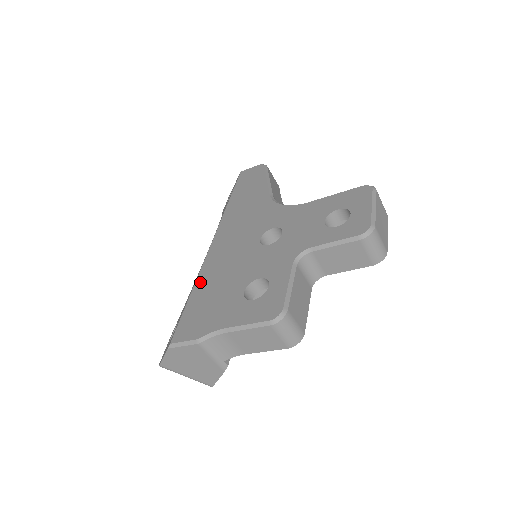
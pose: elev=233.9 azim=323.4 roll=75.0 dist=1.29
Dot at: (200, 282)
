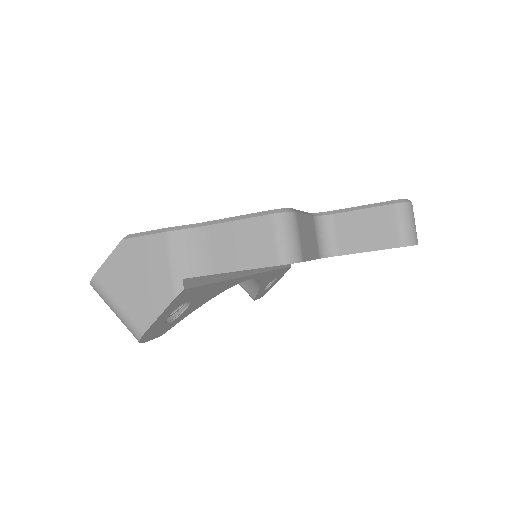
Dot at: occluded
